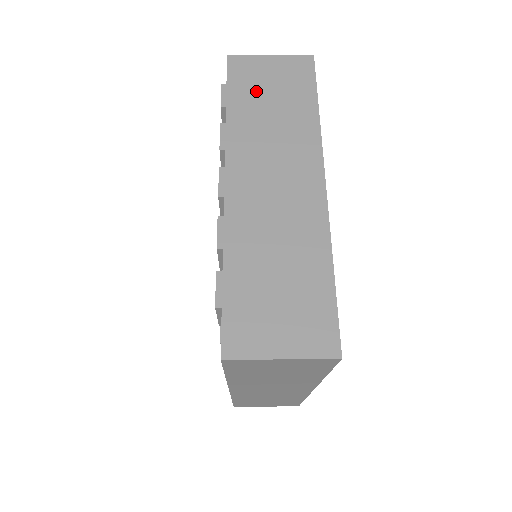
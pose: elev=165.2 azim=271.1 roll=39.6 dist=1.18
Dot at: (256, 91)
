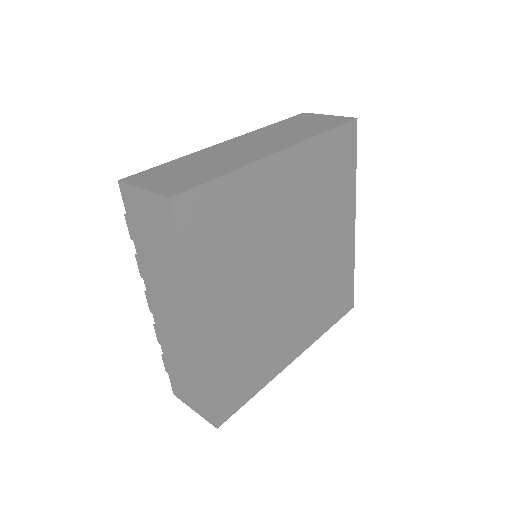
Dot at: (144, 231)
